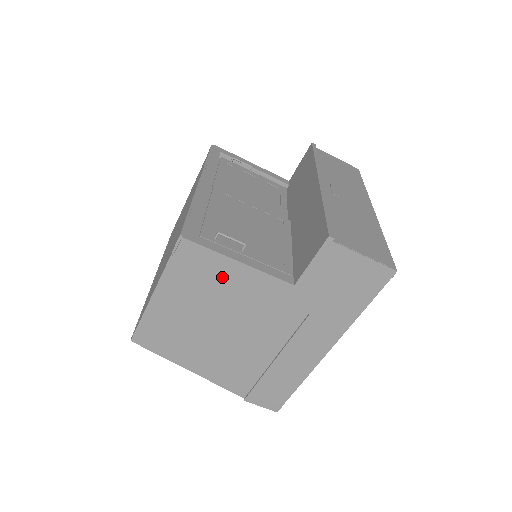
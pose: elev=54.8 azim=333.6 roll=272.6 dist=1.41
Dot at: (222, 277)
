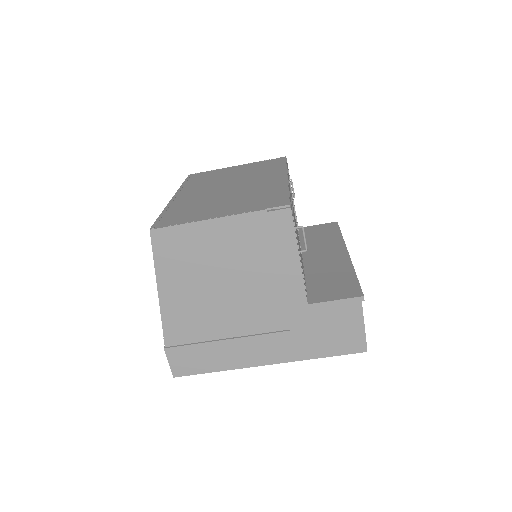
Dot at: (276, 255)
